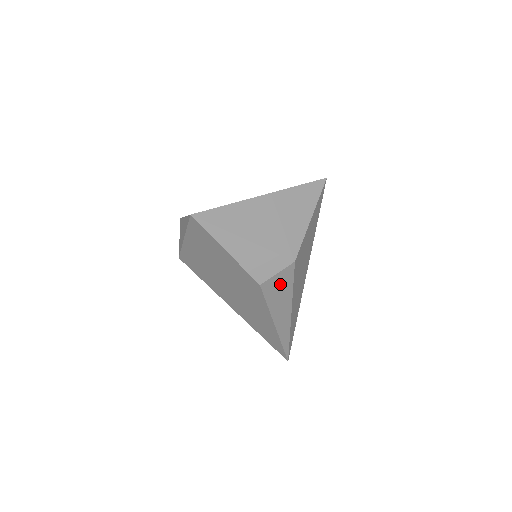
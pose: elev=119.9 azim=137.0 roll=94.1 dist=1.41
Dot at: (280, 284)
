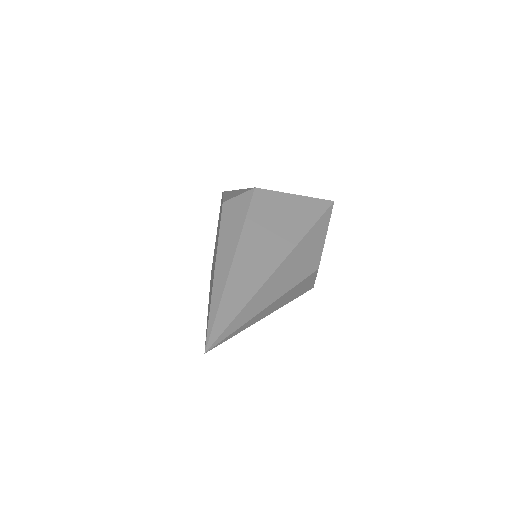
Dot at: (238, 207)
